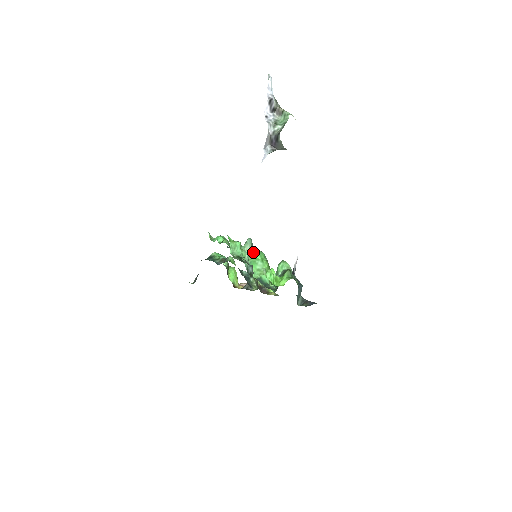
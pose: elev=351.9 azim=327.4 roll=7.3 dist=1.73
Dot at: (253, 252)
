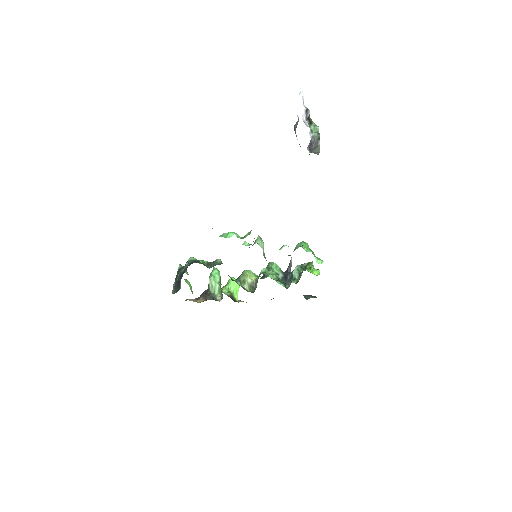
Dot at: (263, 250)
